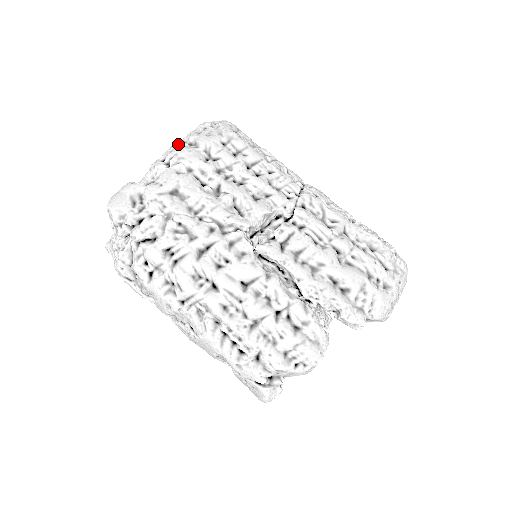
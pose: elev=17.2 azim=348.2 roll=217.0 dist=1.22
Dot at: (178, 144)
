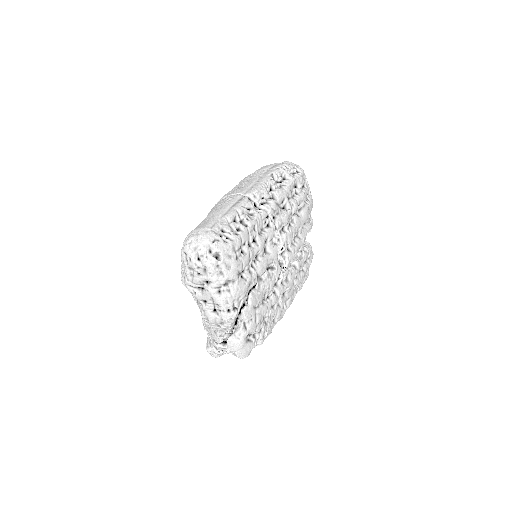
Dot at: (217, 293)
